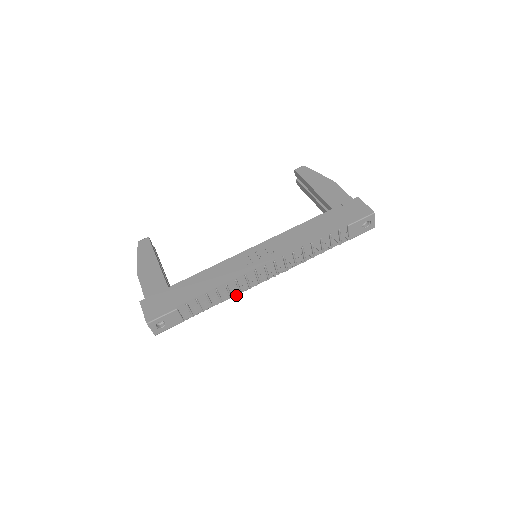
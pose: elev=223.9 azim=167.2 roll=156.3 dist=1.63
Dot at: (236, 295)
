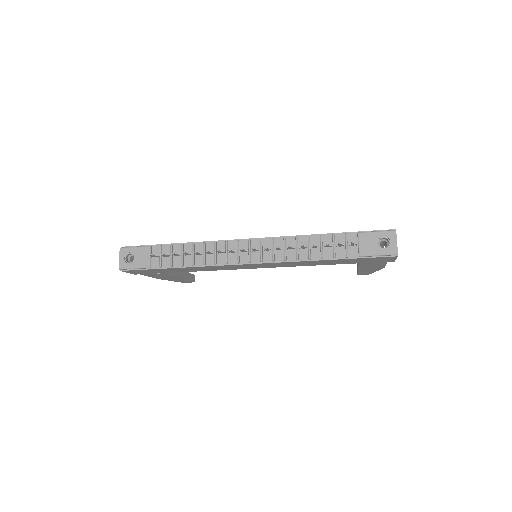
Dot at: (206, 252)
